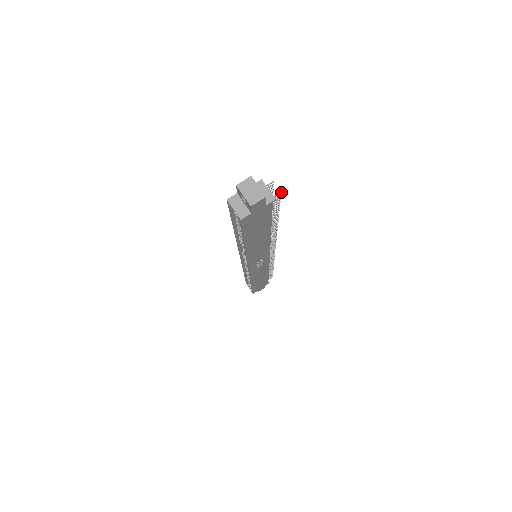
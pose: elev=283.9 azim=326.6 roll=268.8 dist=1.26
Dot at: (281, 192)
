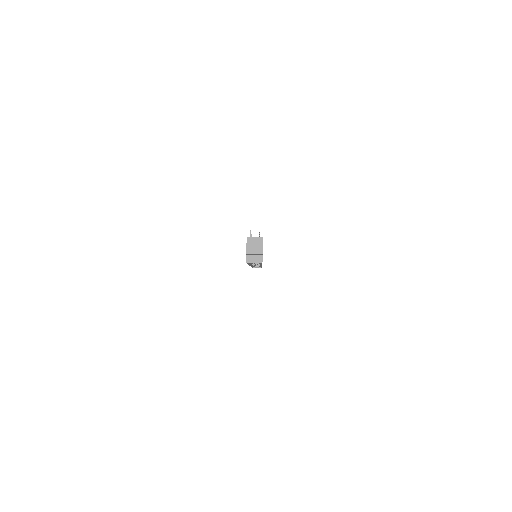
Dot at: occluded
